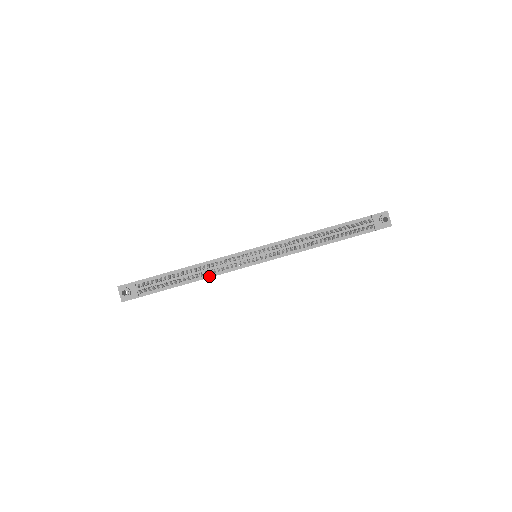
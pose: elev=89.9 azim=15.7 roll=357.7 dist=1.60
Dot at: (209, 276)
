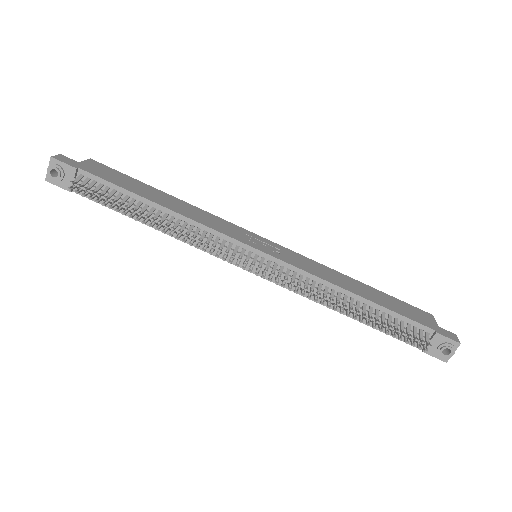
Dot at: occluded
